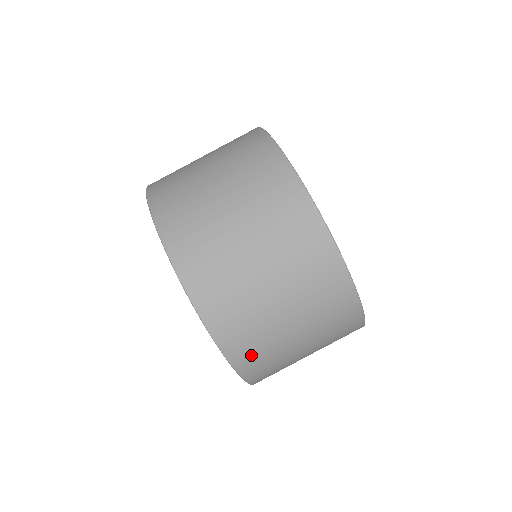
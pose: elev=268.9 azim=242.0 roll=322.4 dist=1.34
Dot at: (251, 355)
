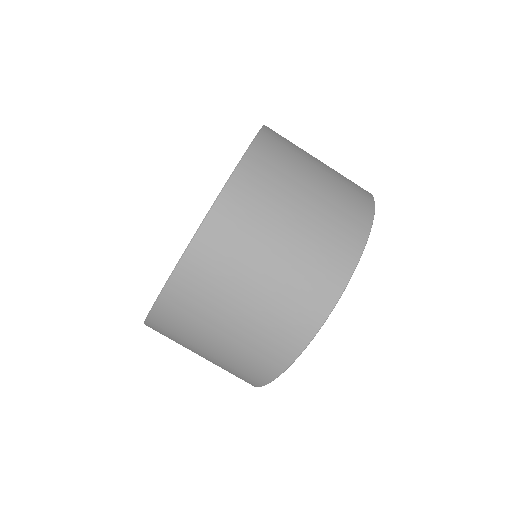
Dot at: (169, 324)
